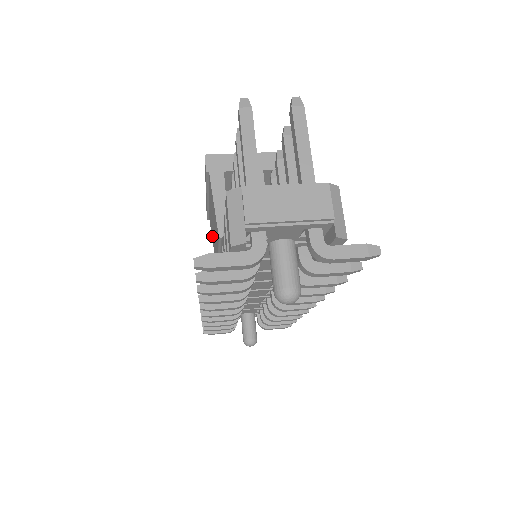
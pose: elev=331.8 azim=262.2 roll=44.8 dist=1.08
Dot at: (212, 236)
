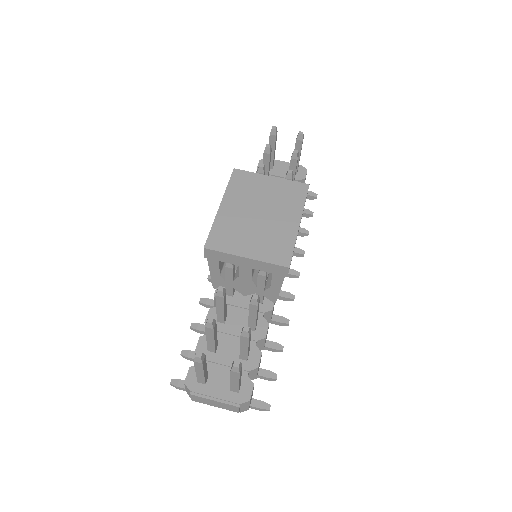
Dot at: occluded
